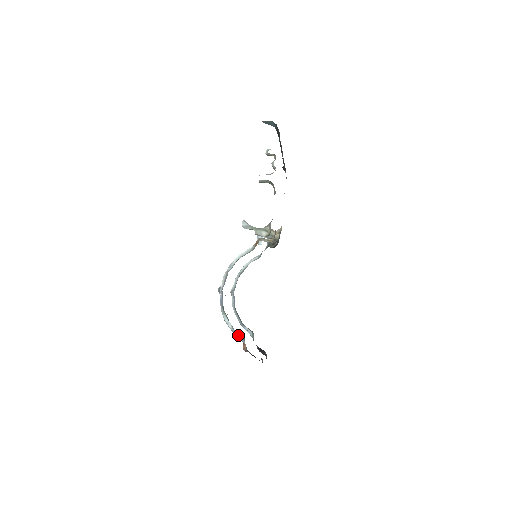
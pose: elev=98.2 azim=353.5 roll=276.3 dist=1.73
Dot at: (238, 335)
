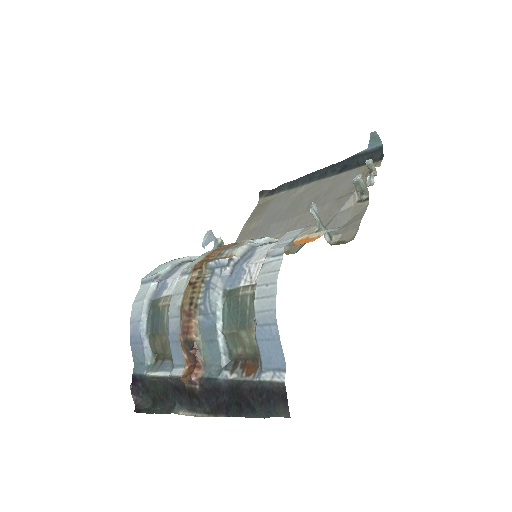
Dot at: (223, 347)
